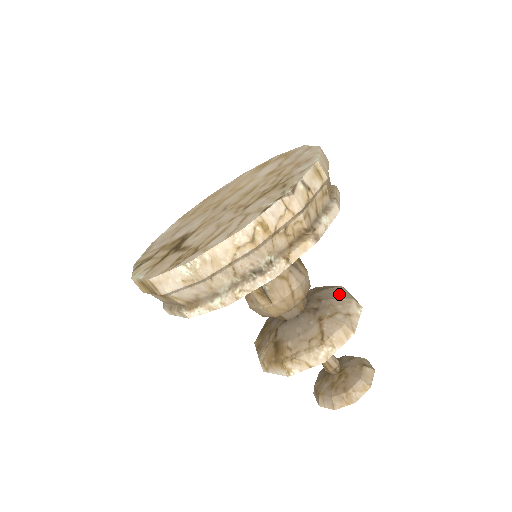
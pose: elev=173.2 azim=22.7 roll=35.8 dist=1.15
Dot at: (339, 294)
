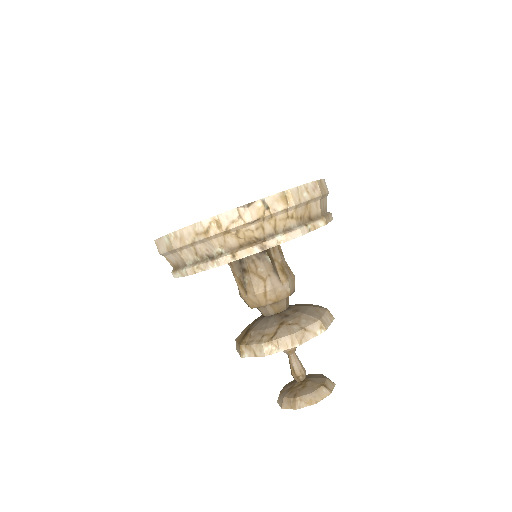
Dot at: (315, 313)
